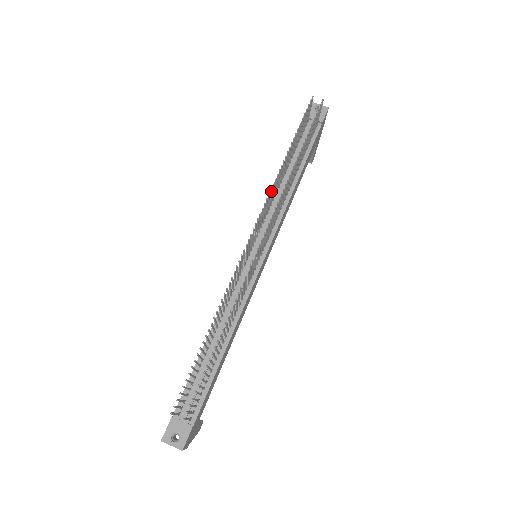
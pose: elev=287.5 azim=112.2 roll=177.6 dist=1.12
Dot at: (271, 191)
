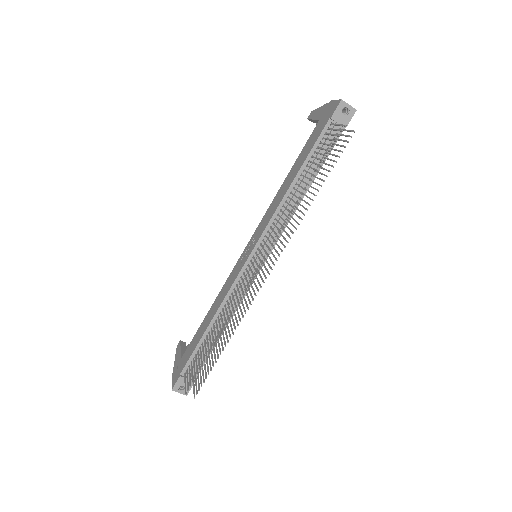
Dot at: (284, 228)
